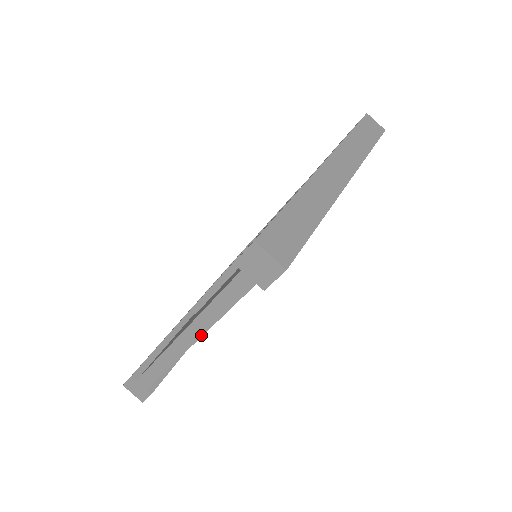
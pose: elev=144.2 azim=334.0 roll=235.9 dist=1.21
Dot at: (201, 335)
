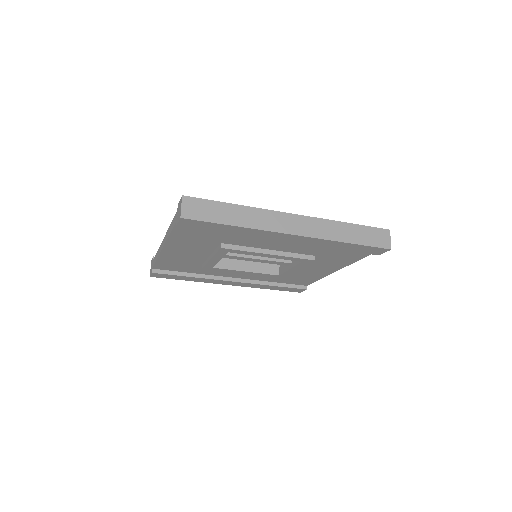
Dot at: (165, 242)
